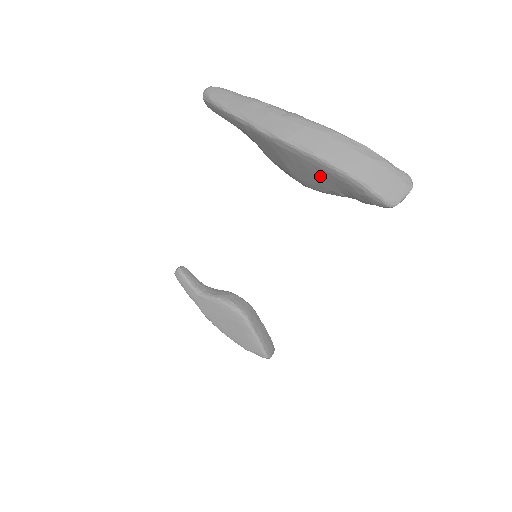
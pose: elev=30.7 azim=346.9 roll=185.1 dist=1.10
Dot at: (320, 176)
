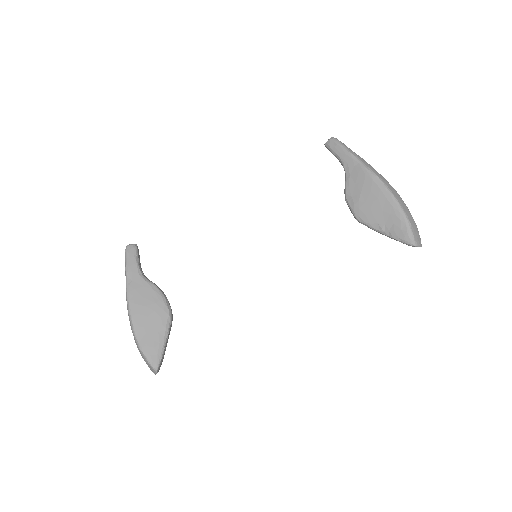
Dot at: (383, 209)
